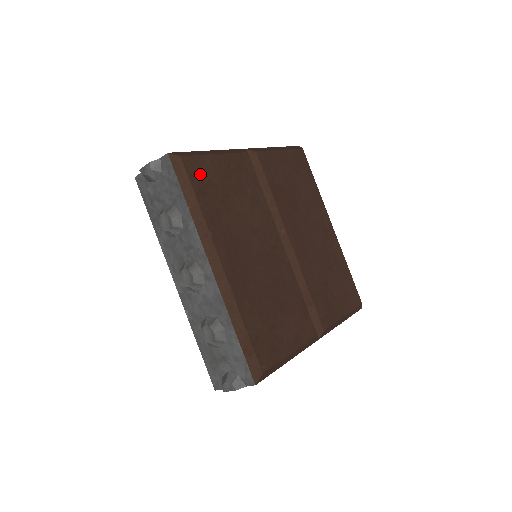
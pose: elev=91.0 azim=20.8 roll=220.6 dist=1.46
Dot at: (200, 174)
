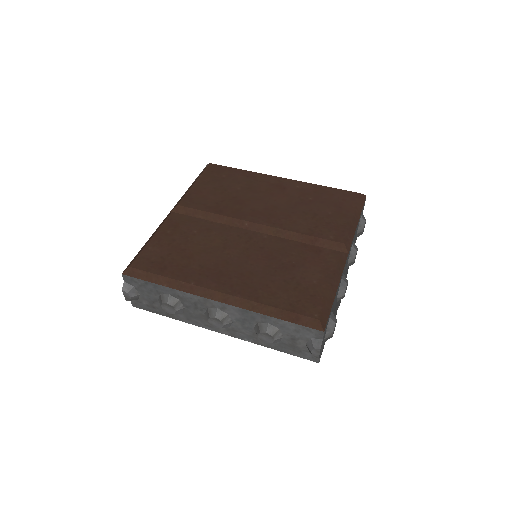
Dot at: (152, 261)
